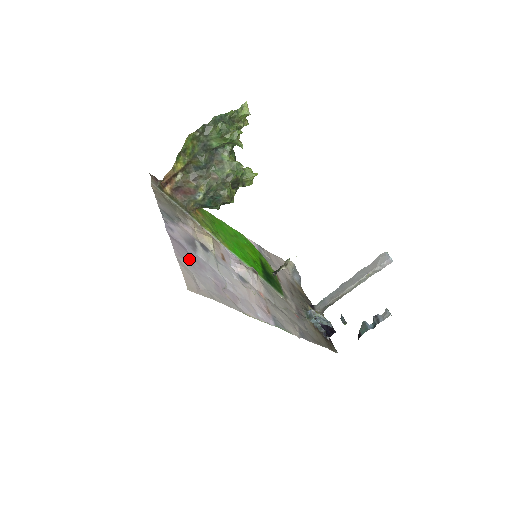
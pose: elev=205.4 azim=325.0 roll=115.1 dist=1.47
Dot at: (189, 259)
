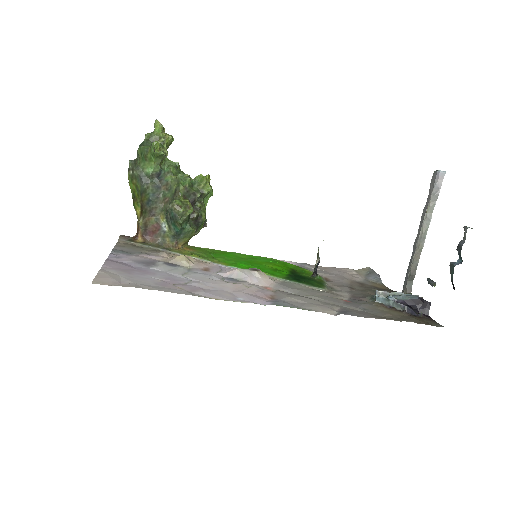
Dot at: (127, 270)
